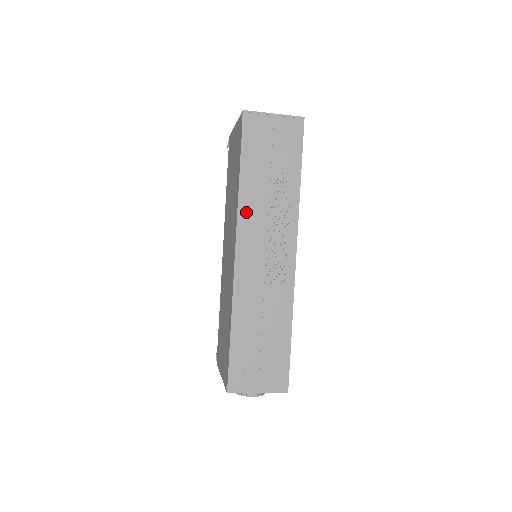
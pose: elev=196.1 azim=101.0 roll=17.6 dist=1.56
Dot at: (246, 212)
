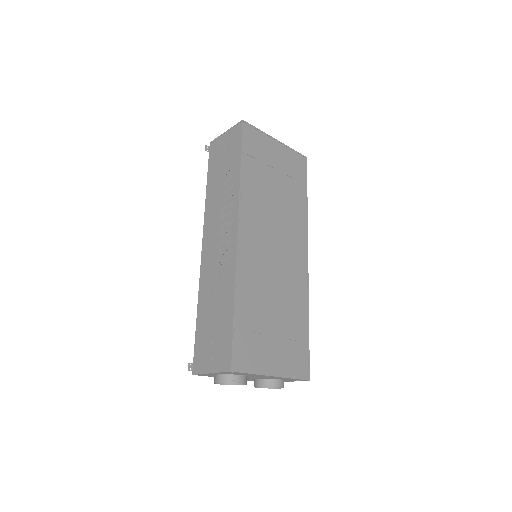
Dot at: (209, 213)
